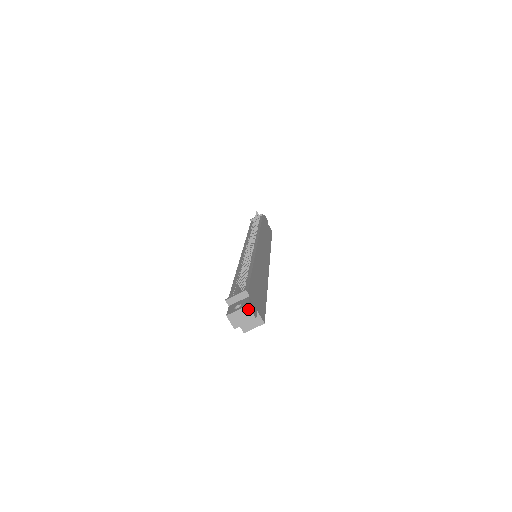
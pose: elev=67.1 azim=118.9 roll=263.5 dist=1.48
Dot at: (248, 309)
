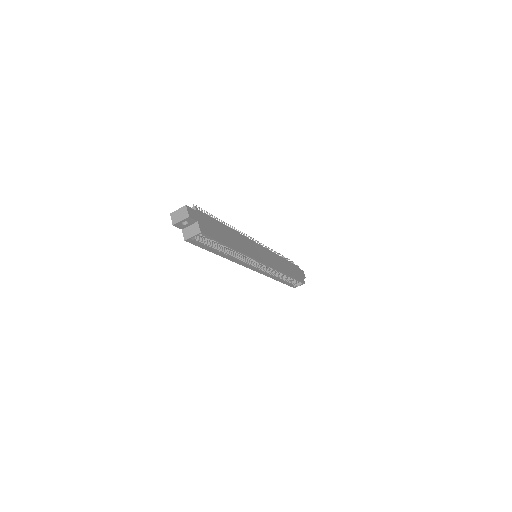
Dot at: (185, 208)
